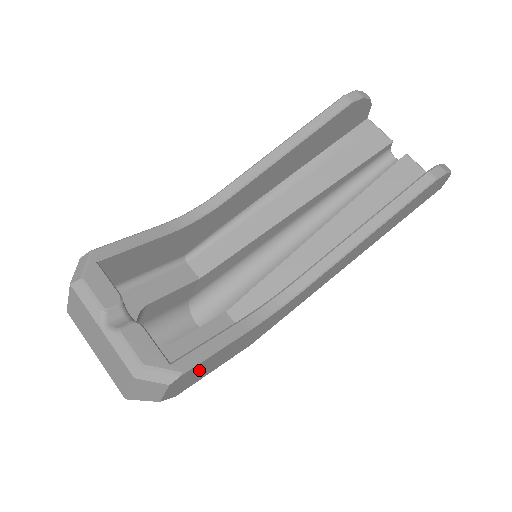
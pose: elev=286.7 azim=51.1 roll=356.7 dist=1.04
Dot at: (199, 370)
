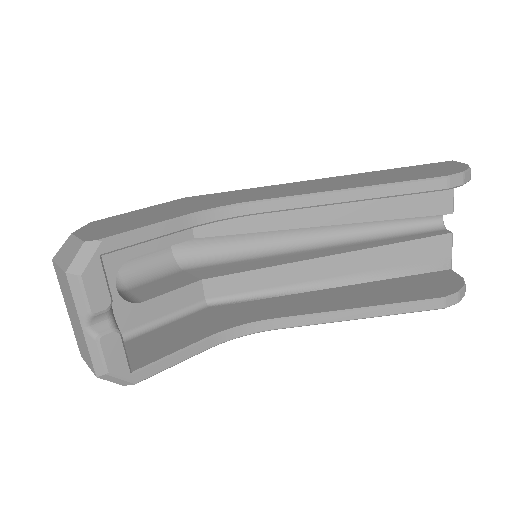
Dot at: occluded
